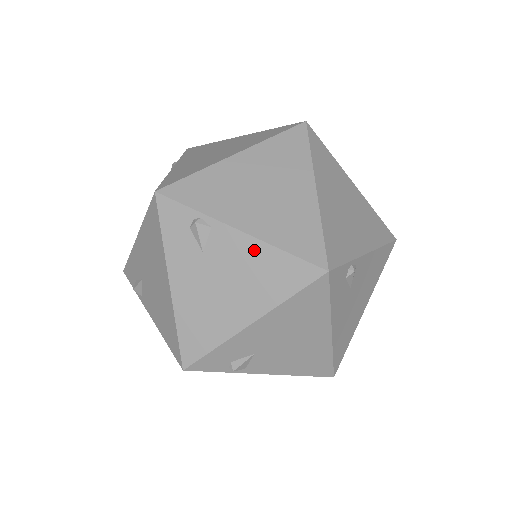
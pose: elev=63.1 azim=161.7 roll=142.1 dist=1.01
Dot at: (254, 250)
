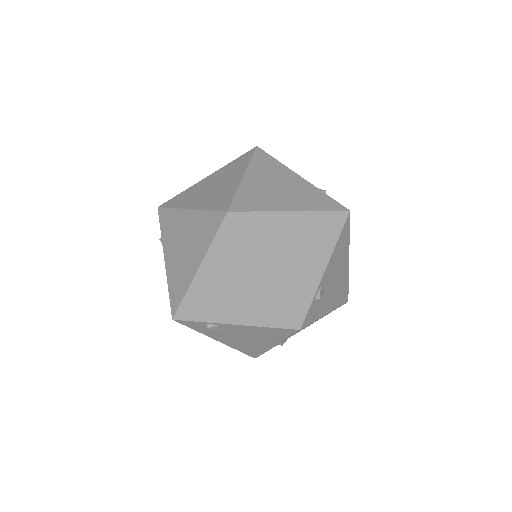
Dot at: occluded
